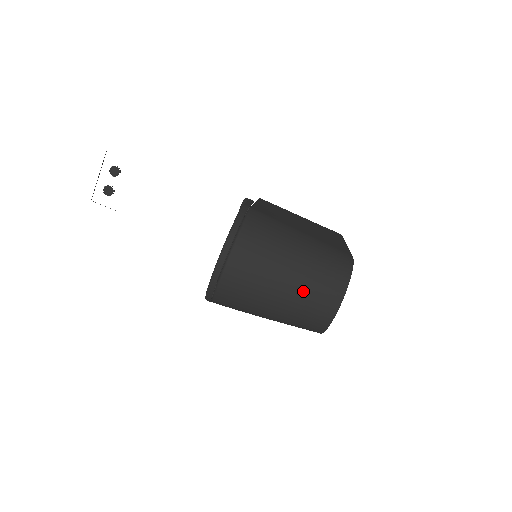
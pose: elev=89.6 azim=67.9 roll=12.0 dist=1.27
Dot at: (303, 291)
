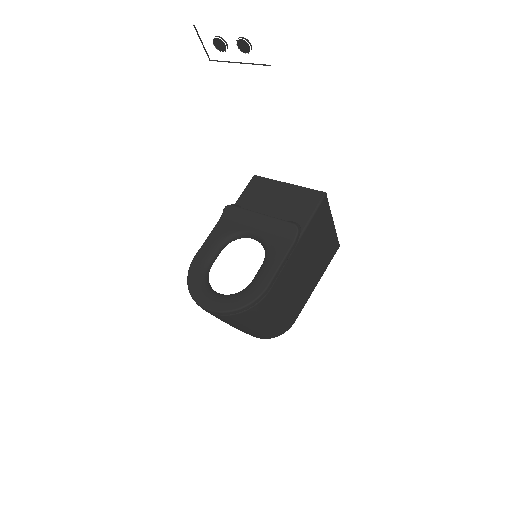
Dot at: (240, 330)
